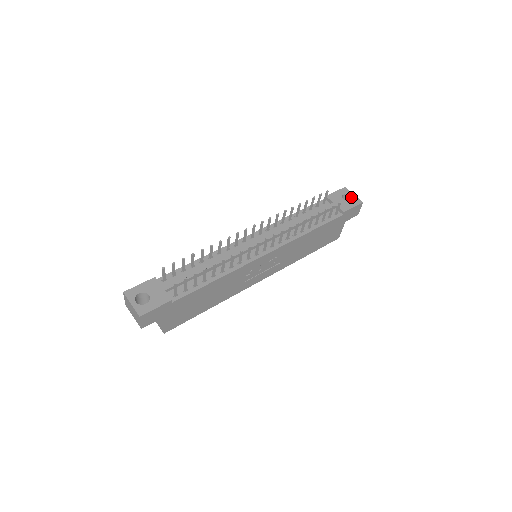
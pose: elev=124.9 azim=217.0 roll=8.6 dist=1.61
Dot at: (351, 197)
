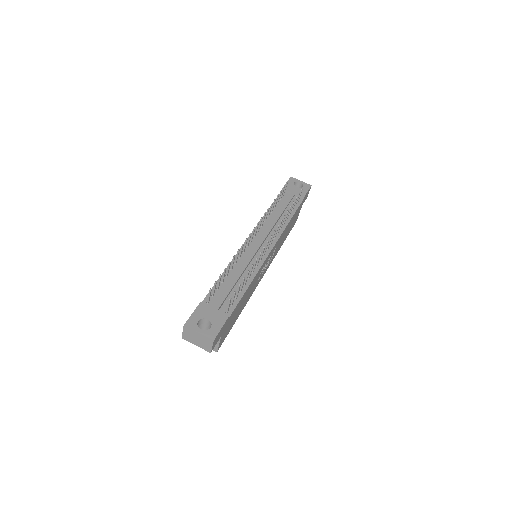
Dot at: (300, 184)
